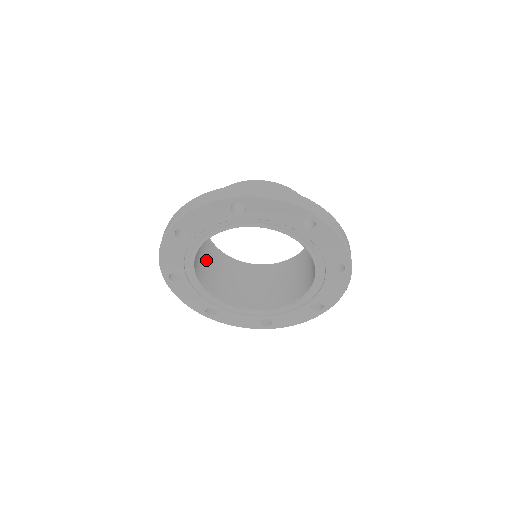
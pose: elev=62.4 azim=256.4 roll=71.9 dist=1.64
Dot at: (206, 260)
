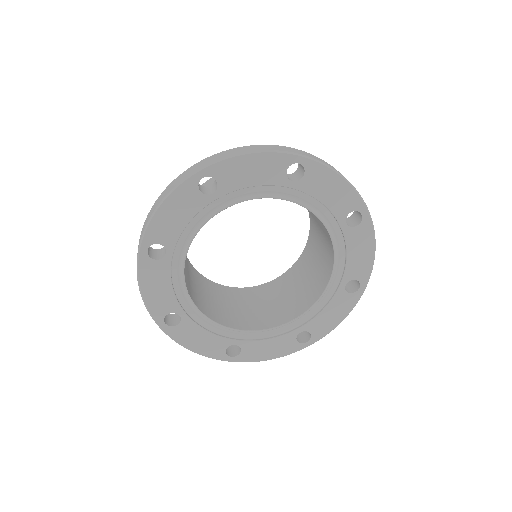
Dot at: occluded
